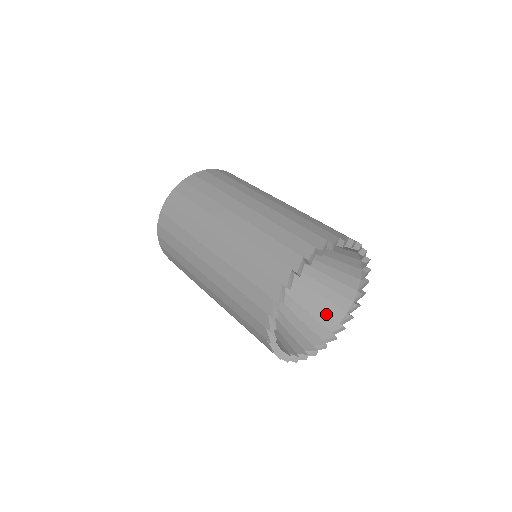
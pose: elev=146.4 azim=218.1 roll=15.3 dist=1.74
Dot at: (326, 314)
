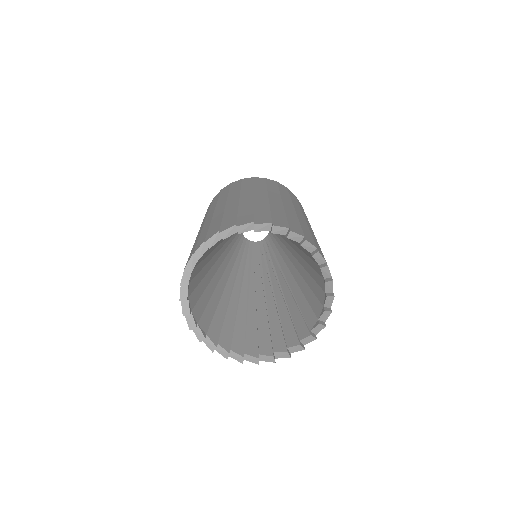
Dot at: (303, 320)
